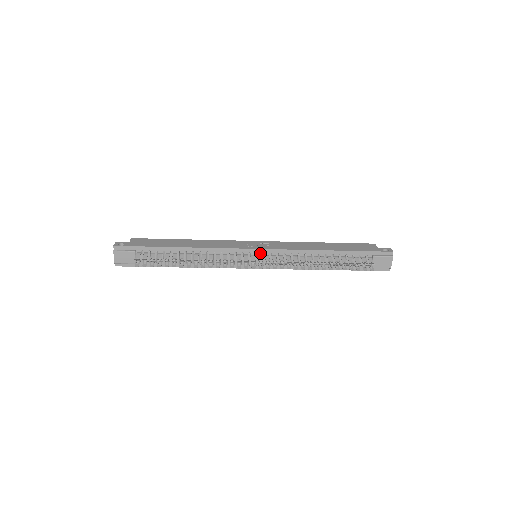
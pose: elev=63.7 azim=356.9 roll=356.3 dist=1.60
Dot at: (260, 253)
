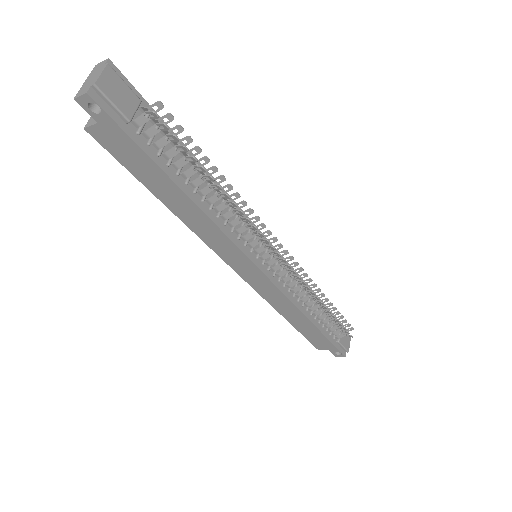
Dot at: (269, 249)
